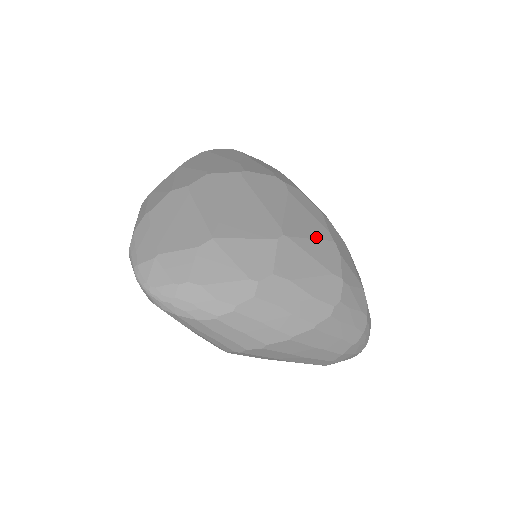
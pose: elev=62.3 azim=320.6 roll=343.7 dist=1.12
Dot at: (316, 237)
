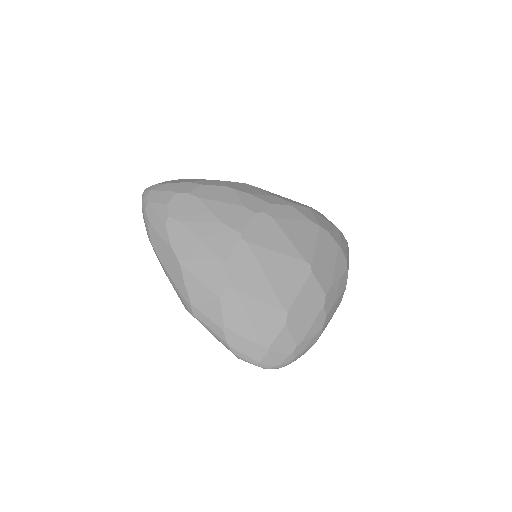
Dot at: (315, 238)
